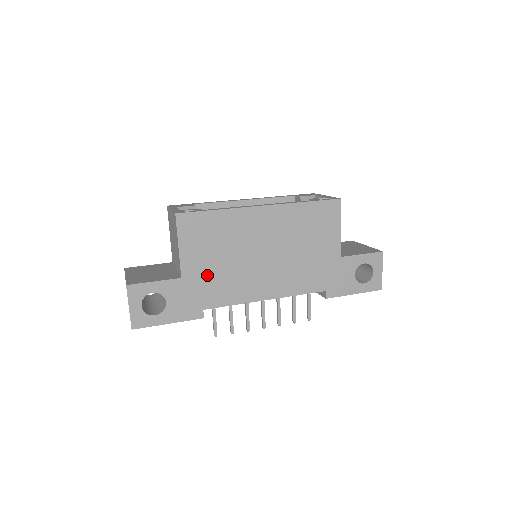
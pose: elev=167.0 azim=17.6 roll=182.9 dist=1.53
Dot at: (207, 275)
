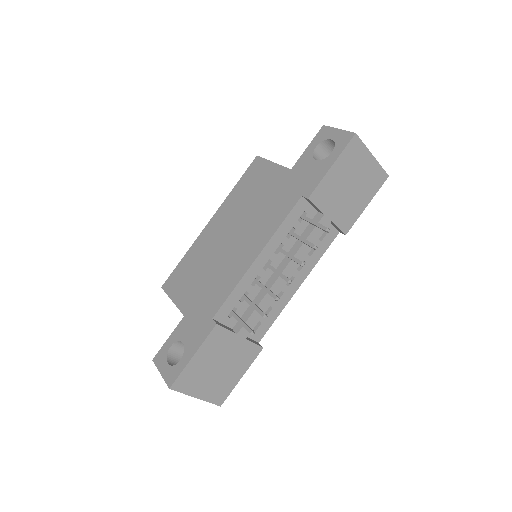
Dot at: (200, 295)
